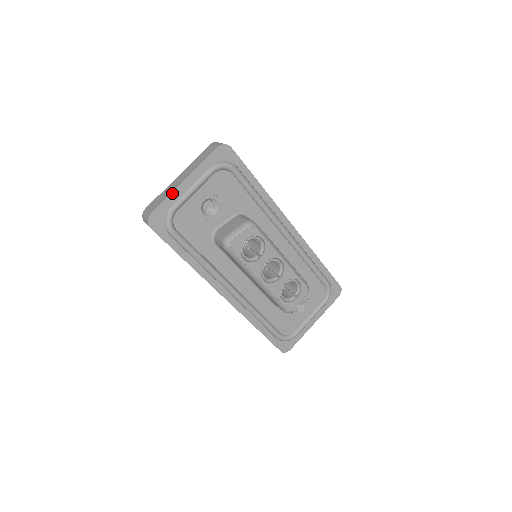
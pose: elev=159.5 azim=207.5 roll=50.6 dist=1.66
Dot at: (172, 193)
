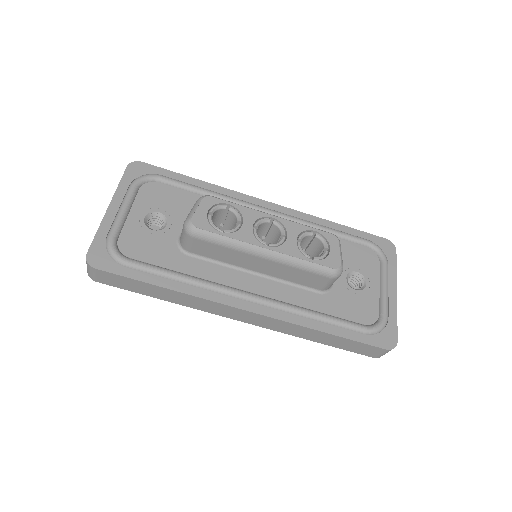
Dot at: (101, 224)
